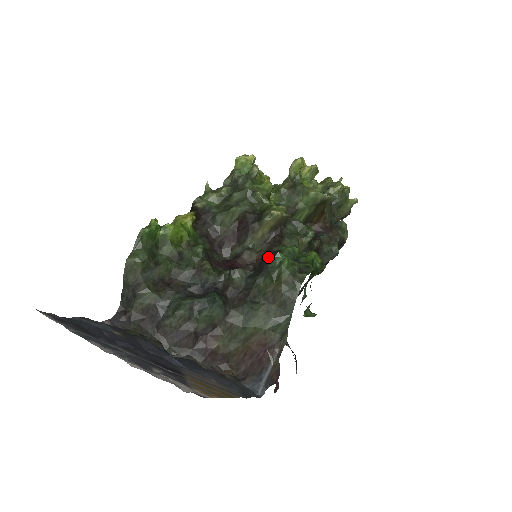
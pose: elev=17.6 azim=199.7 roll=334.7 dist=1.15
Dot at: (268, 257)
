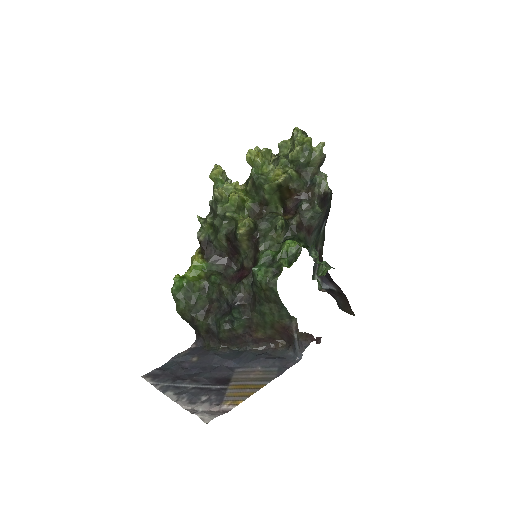
Dot at: occluded
